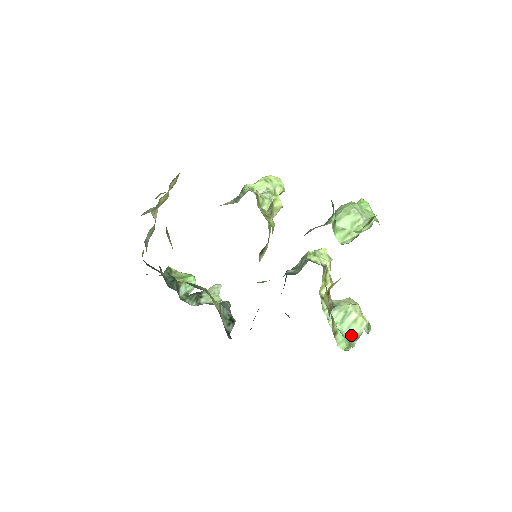
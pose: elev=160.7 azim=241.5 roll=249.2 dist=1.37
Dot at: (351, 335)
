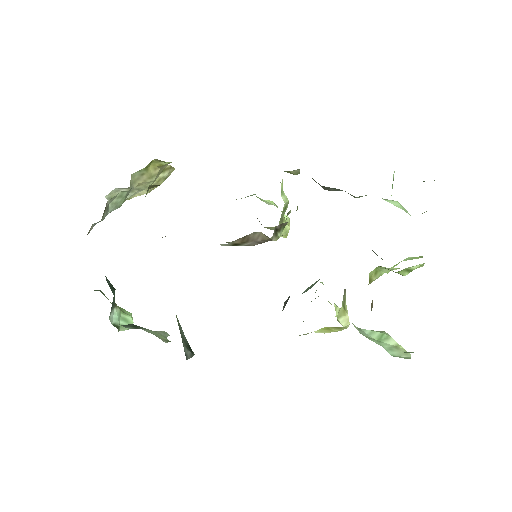
Dot at: (397, 356)
